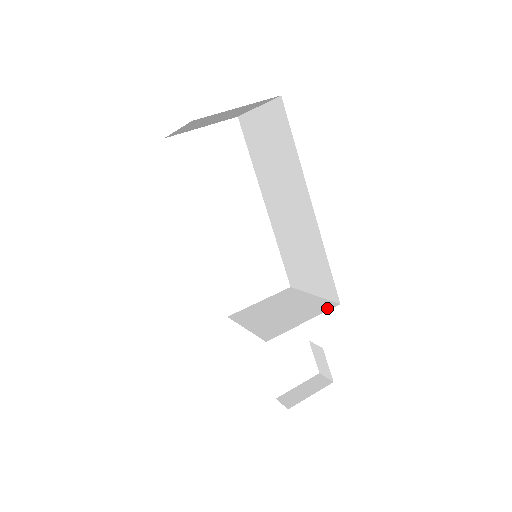
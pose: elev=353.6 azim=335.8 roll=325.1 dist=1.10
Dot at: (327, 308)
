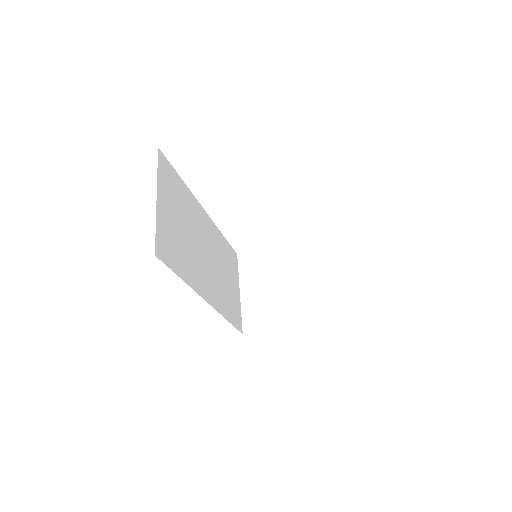
Dot at: (306, 319)
